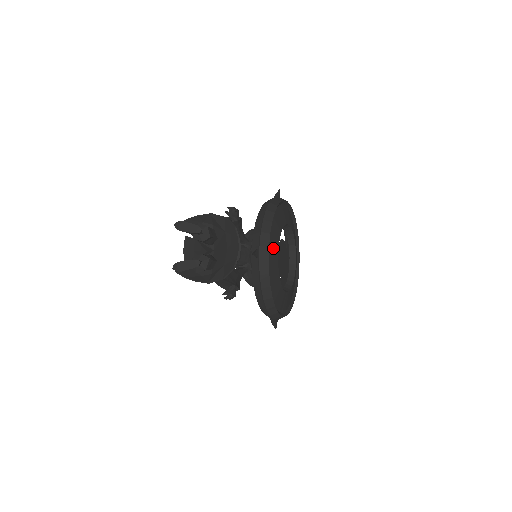
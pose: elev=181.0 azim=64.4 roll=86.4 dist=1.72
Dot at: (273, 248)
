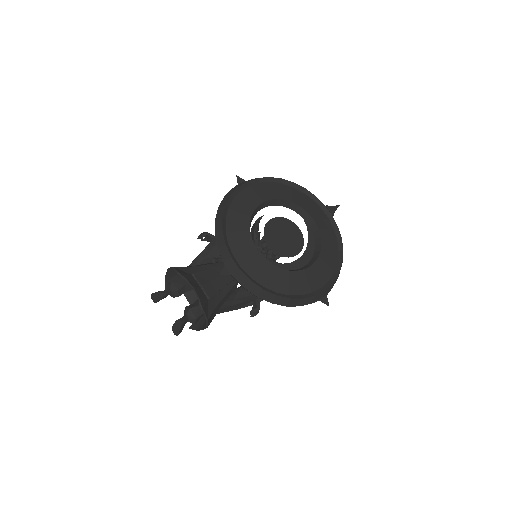
Dot at: (244, 250)
